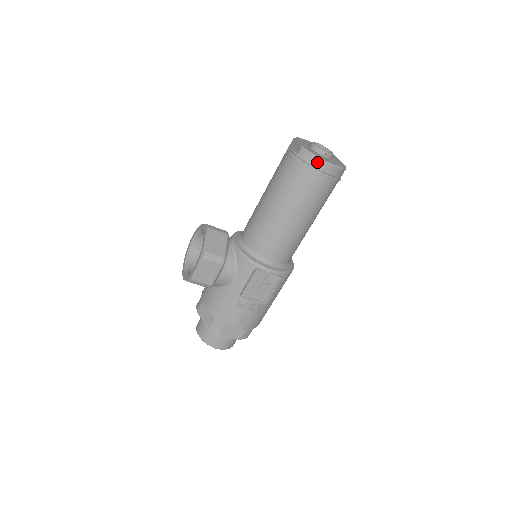
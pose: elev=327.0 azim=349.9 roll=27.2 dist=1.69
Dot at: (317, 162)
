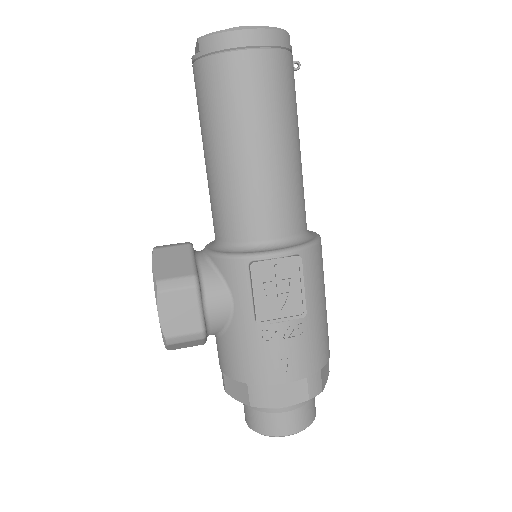
Dot at: (229, 38)
